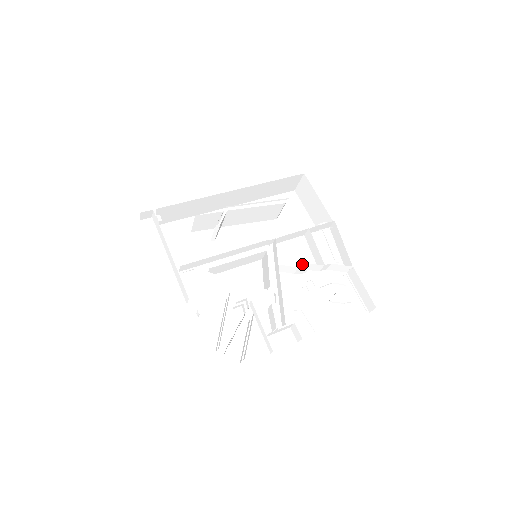
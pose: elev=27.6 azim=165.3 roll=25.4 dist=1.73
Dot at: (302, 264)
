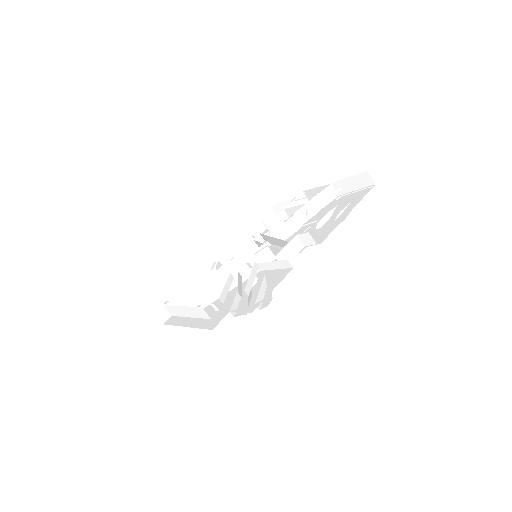
Dot at: (287, 219)
